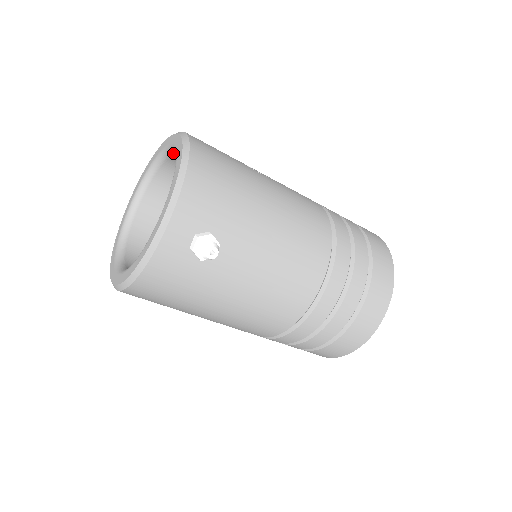
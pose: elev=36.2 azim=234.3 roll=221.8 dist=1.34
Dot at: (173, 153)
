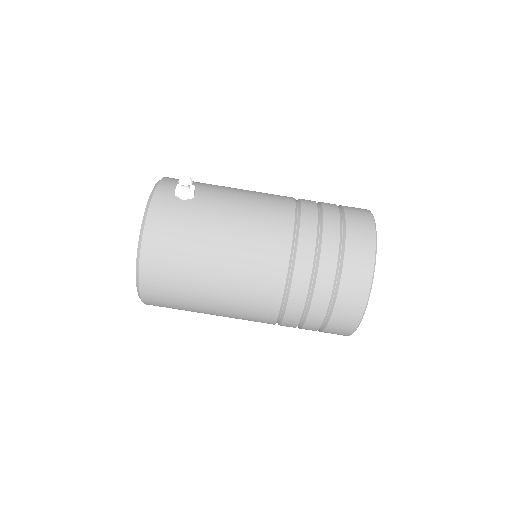
Dot at: occluded
